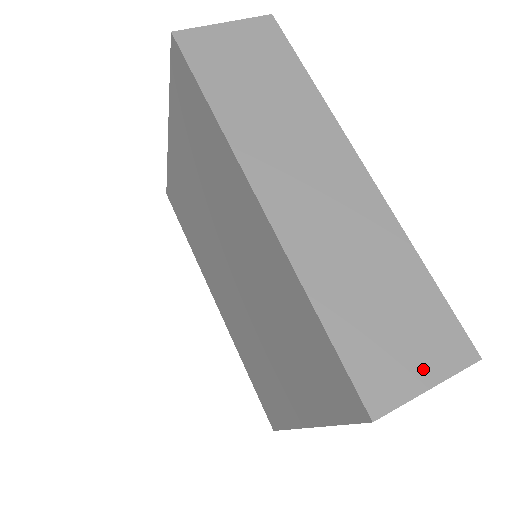
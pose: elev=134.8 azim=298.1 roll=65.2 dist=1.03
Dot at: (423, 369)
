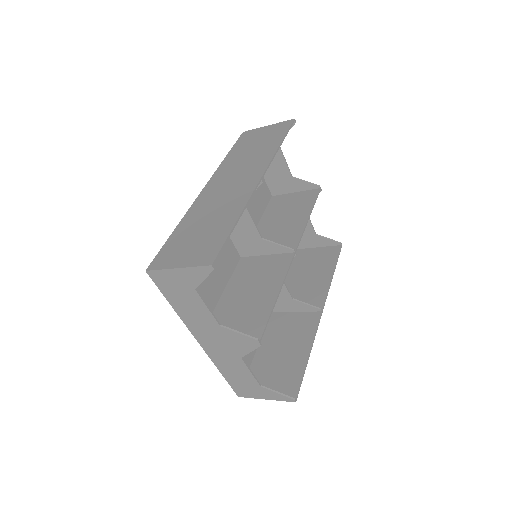
Dot at: (184, 260)
